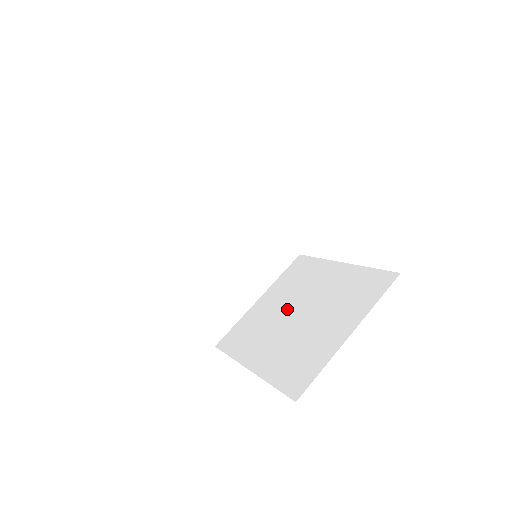
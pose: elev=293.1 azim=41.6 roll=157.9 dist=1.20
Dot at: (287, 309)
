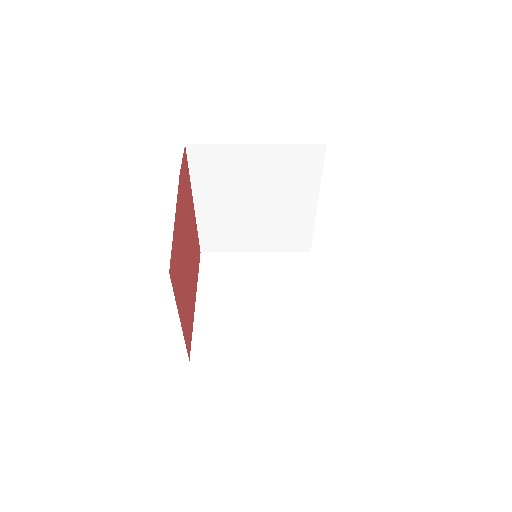
Dot at: occluded
